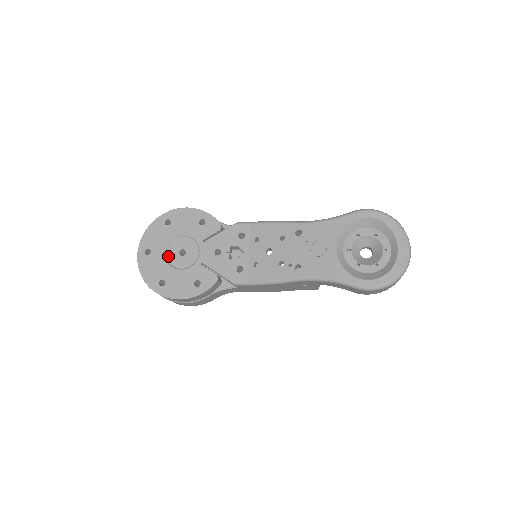
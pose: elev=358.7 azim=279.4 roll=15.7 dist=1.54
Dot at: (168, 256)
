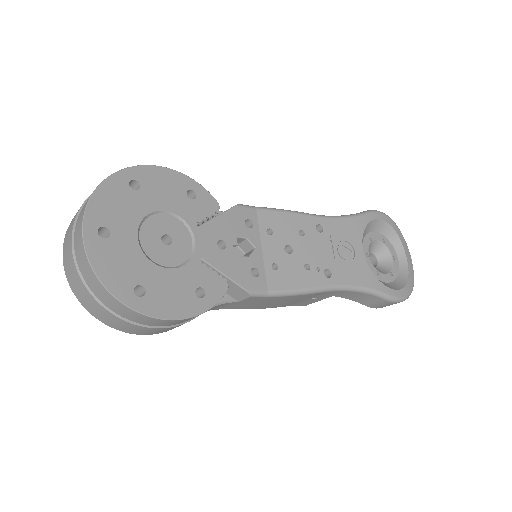
Dot at: (142, 243)
